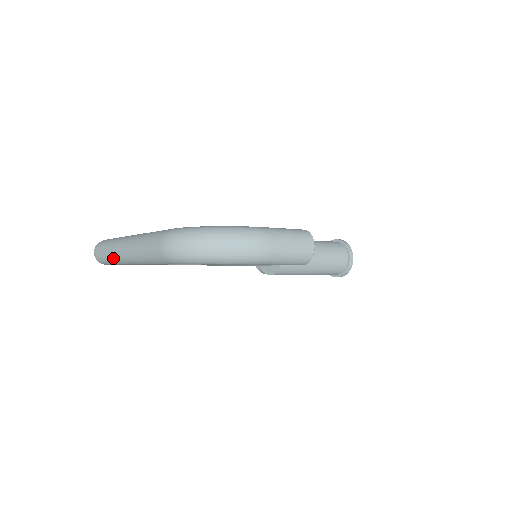
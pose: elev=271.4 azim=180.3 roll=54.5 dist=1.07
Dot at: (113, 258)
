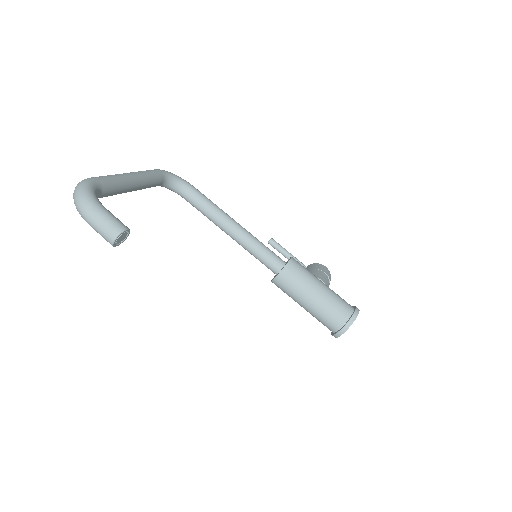
Dot at: occluded
